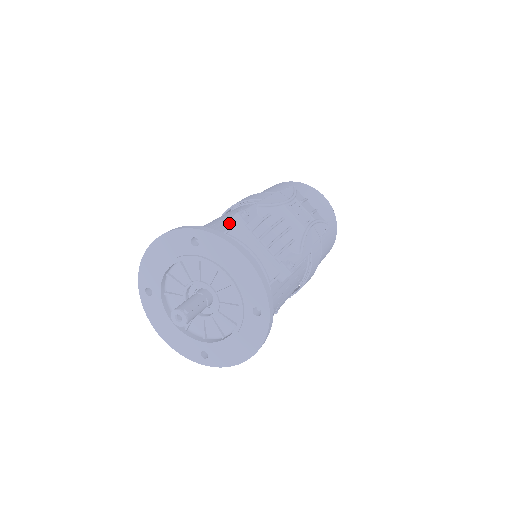
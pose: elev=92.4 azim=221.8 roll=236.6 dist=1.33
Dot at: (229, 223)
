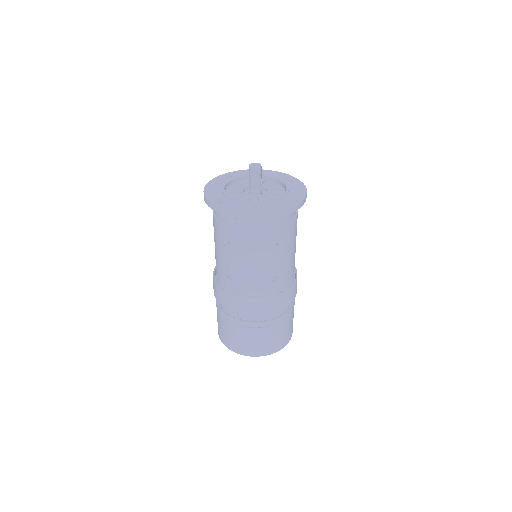
Dot at: occluded
